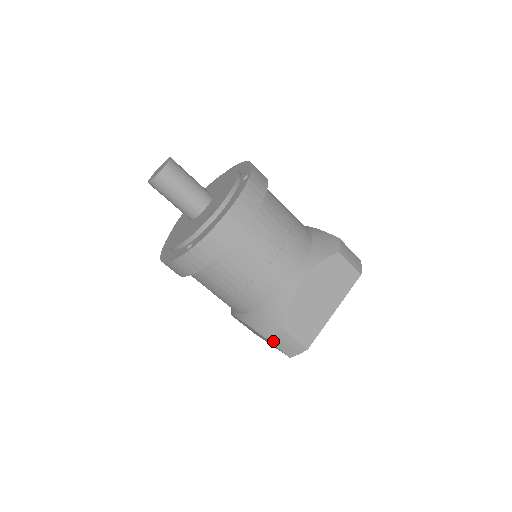
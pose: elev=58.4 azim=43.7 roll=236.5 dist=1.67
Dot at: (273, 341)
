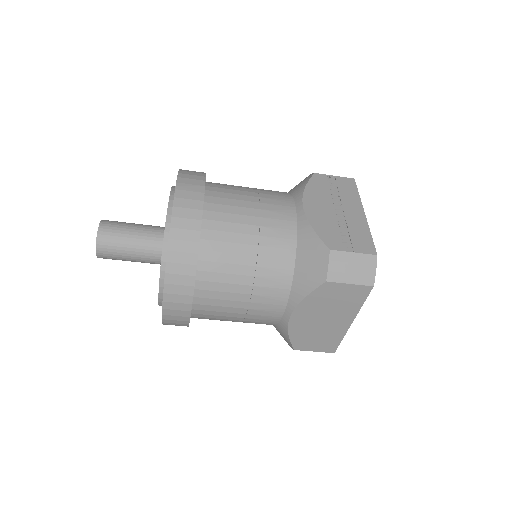
Dot at: occluded
